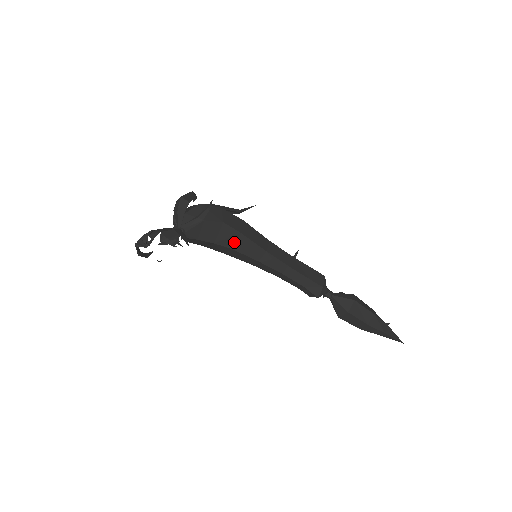
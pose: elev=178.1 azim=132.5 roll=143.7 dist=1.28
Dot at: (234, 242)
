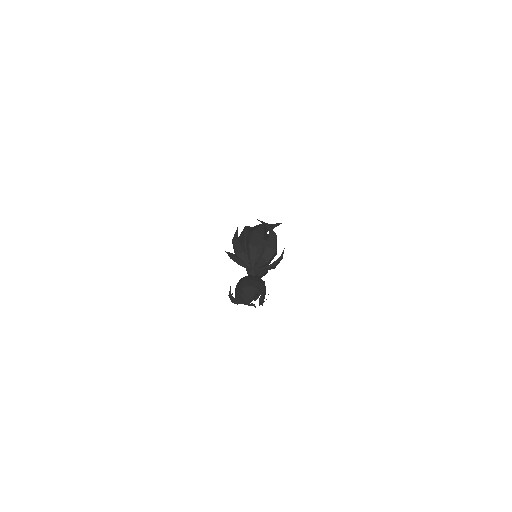
Dot at: occluded
